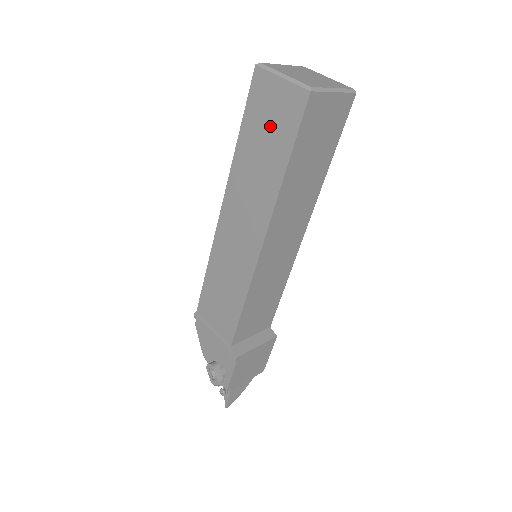
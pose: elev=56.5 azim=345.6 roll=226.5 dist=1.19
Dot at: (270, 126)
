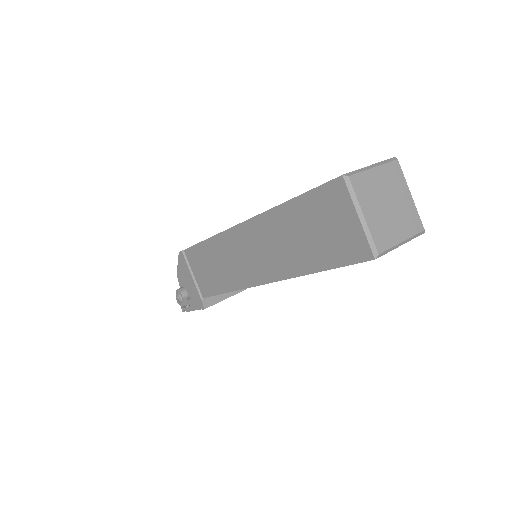
Dot at: (322, 232)
